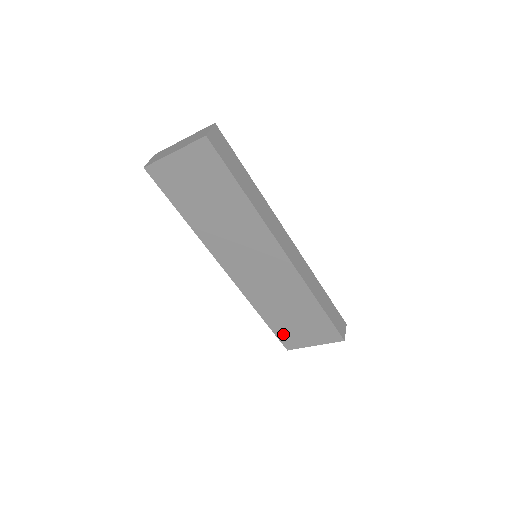
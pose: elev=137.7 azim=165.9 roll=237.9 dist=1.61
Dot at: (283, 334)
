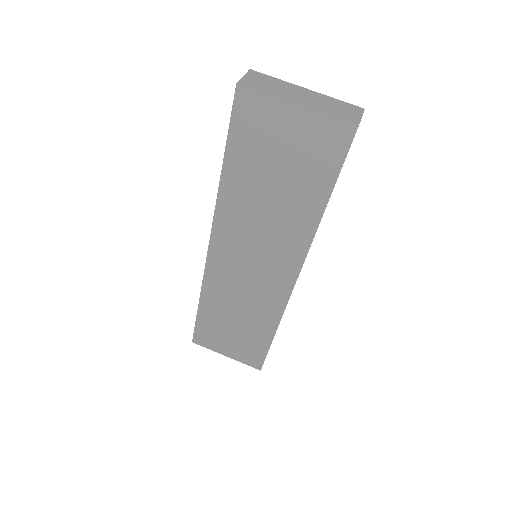
Dot at: (205, 330)
